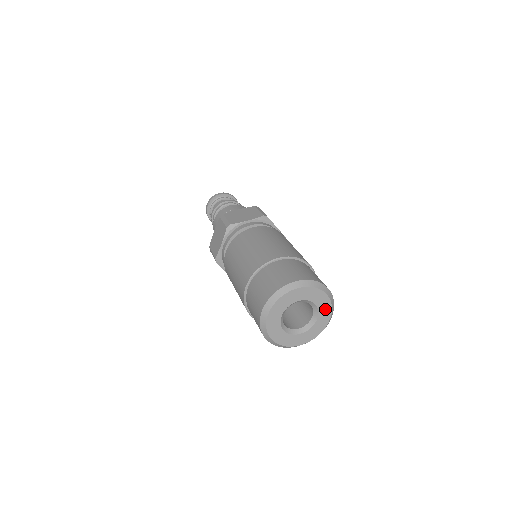
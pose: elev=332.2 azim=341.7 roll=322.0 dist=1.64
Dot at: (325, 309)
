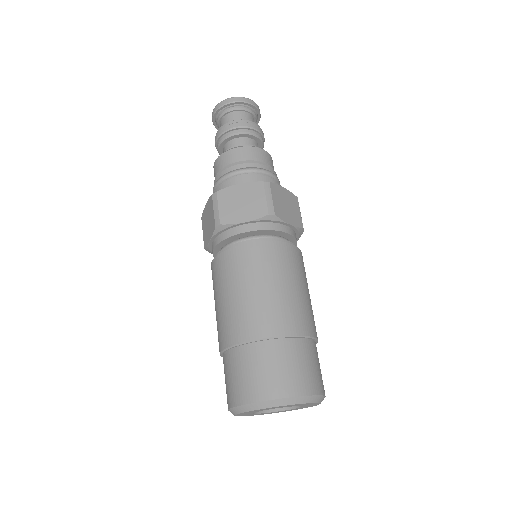
Dot at: (298, 408)
